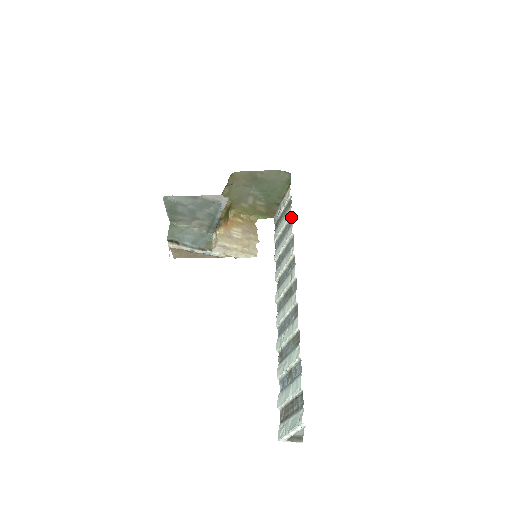
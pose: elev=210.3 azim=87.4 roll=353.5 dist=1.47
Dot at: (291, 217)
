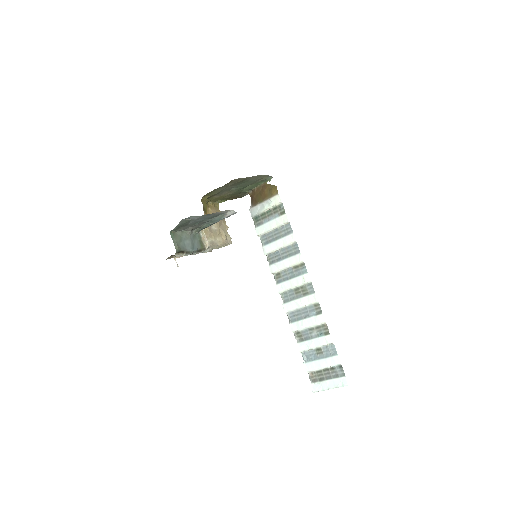
Dot at: (287, 224)
